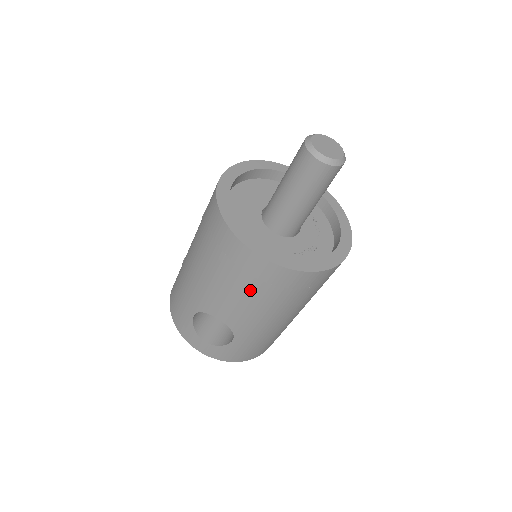
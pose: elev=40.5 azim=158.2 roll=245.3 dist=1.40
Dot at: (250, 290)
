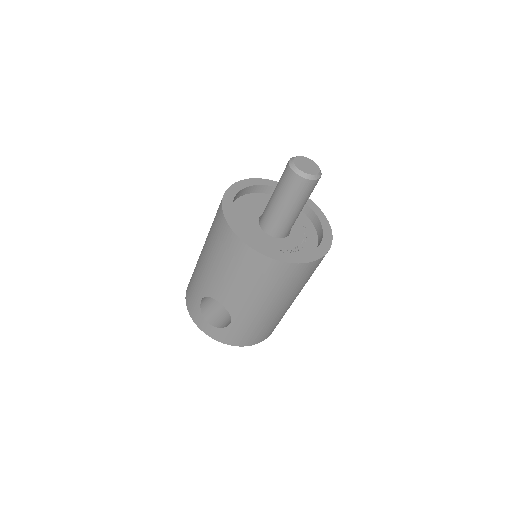
Dot at: (242, 276)
